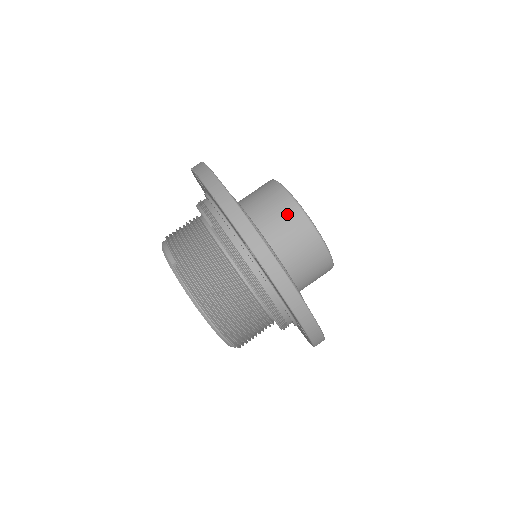
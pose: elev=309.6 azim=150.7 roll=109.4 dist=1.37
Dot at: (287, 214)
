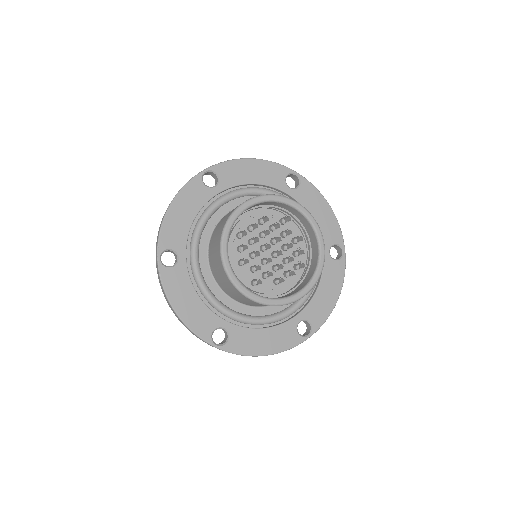
Dot at: (217, 241)
